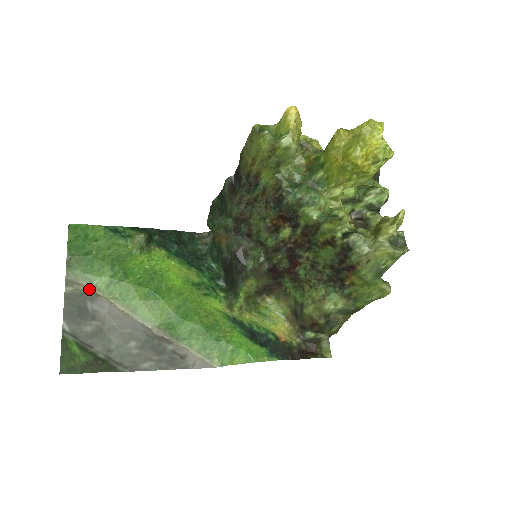
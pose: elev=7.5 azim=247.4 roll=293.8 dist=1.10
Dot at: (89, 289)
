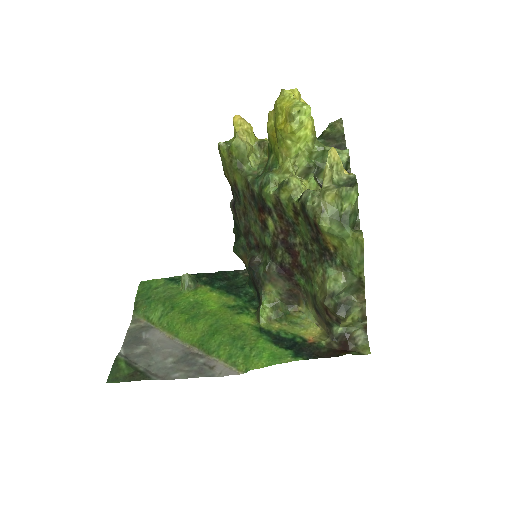
Dot at: (147, 324)
